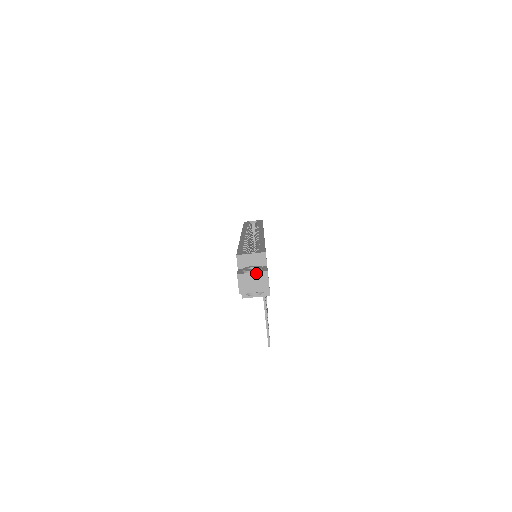
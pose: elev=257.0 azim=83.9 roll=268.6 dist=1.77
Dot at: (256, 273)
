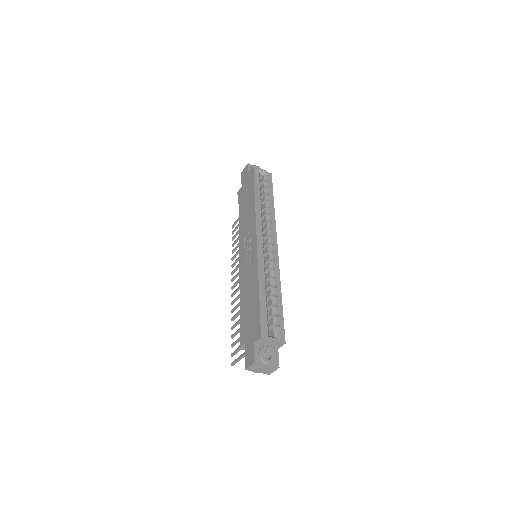
Dot at: (270, 366)
